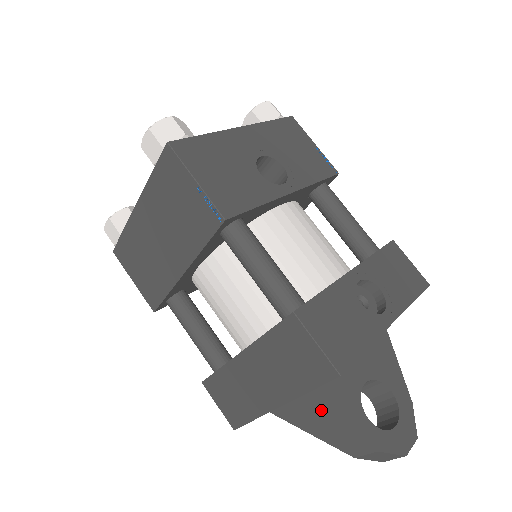
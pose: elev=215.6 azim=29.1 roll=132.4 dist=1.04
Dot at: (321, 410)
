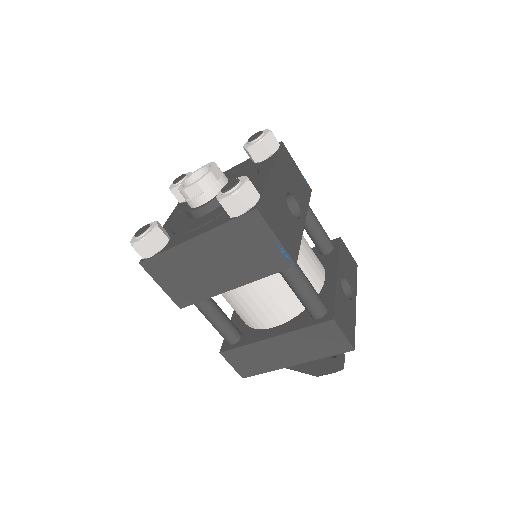
Dot at: (315, 360)
